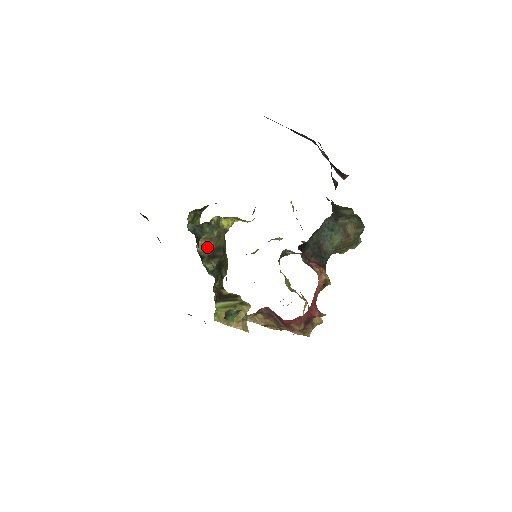
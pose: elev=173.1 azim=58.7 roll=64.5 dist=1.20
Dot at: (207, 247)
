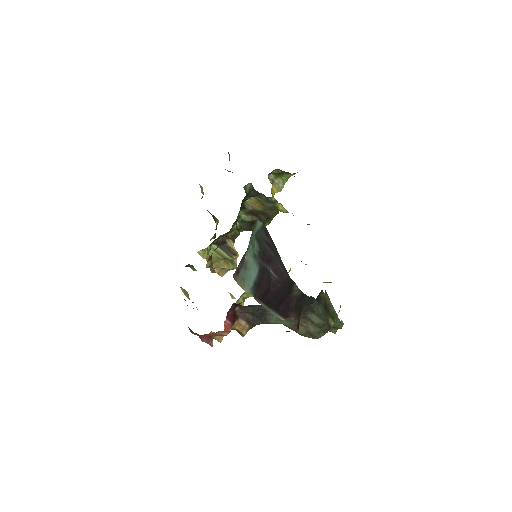
Dot at: (256, 205)
